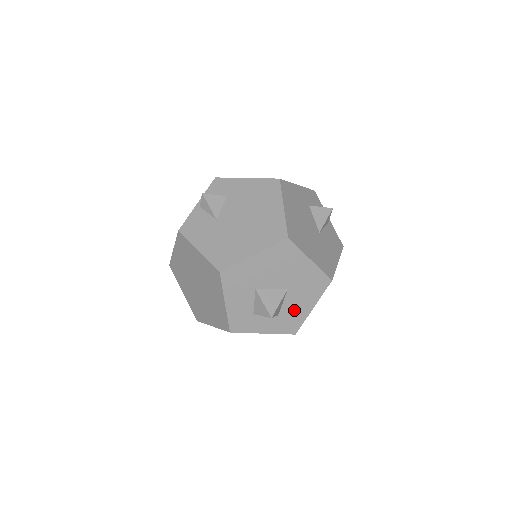
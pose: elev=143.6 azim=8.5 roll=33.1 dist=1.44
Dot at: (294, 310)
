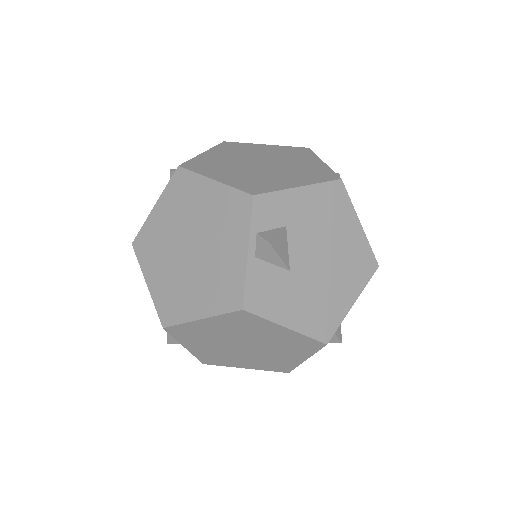
Dot at: occluded
